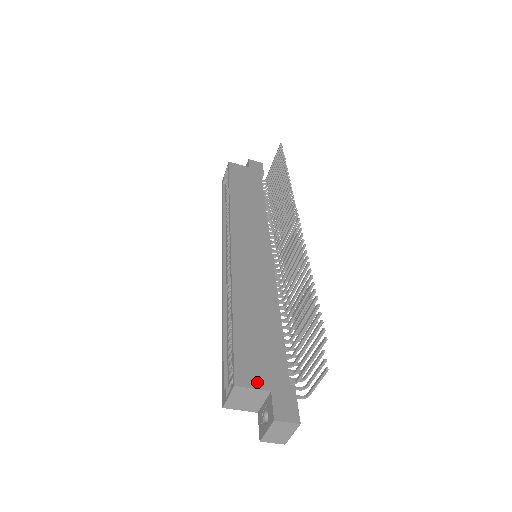
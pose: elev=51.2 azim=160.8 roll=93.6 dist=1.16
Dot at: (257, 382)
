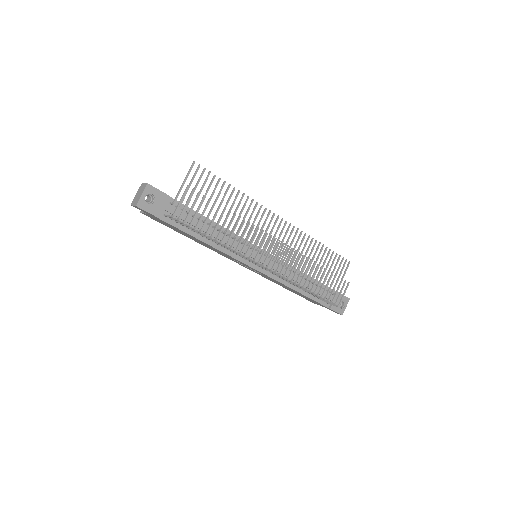
Dot at: occluded
